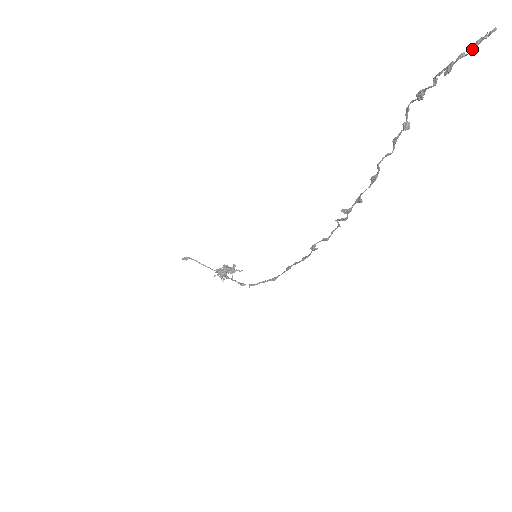
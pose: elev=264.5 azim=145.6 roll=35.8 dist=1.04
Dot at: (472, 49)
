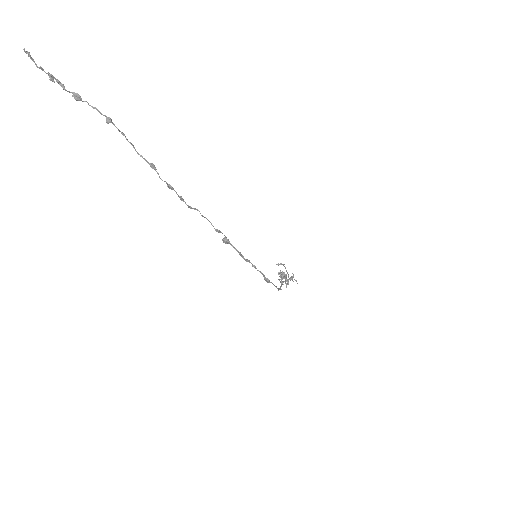
Dot at: (35, 64)
